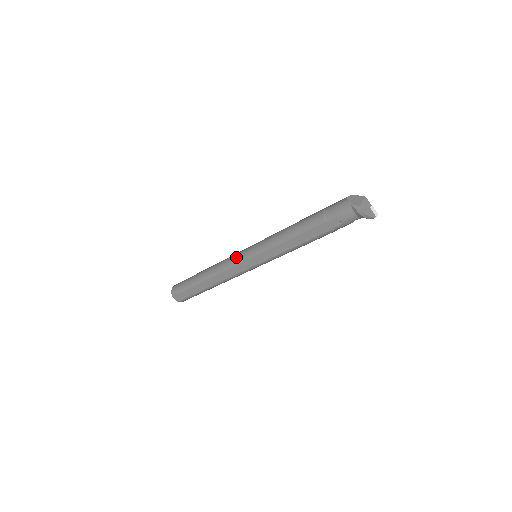
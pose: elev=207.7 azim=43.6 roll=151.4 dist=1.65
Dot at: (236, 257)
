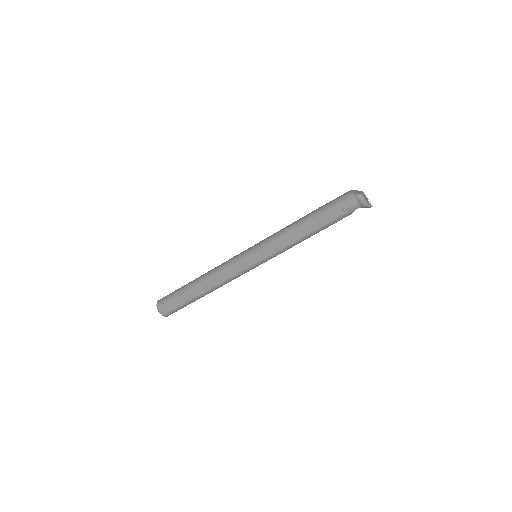
Dot at: (237, 257)
